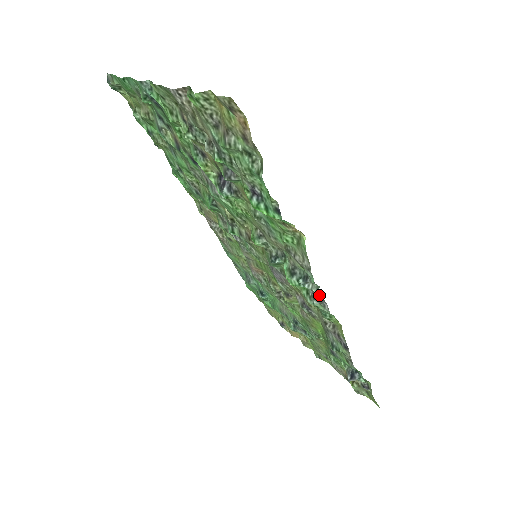
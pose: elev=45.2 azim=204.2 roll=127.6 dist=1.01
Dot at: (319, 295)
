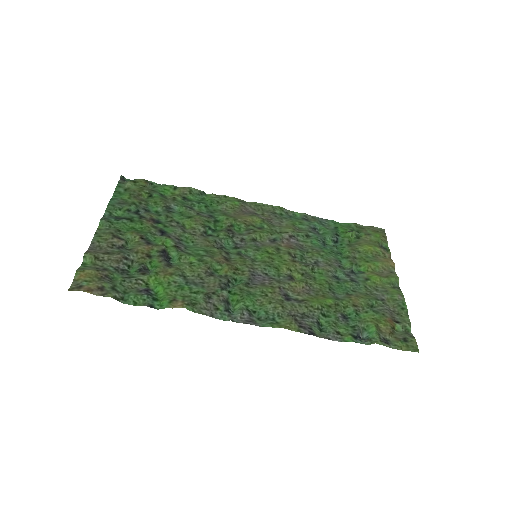
Dot at: (240, 322)
